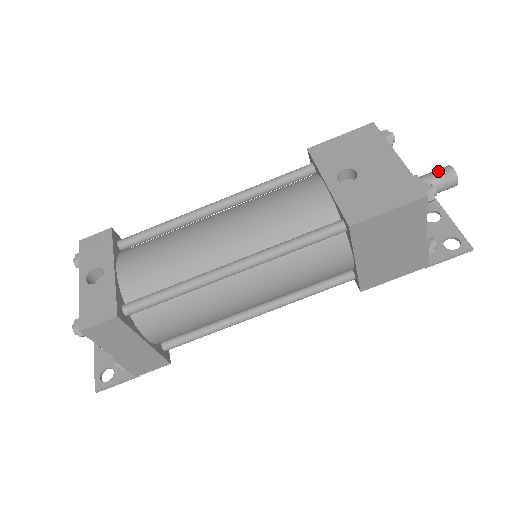
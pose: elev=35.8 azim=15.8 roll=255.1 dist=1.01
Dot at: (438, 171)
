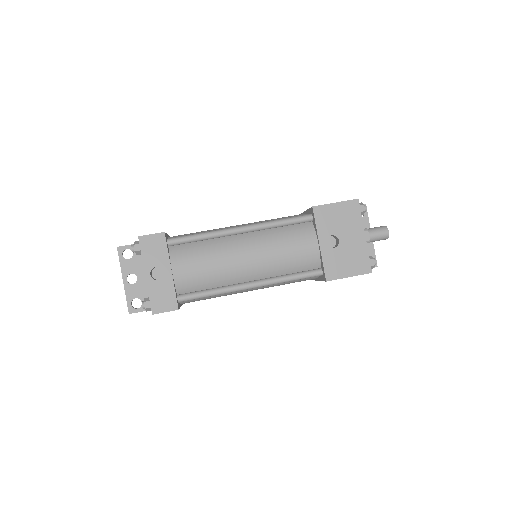
Dot at: (380, 231)
